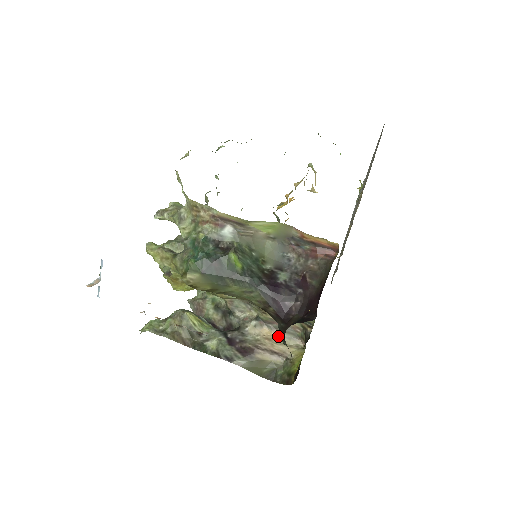
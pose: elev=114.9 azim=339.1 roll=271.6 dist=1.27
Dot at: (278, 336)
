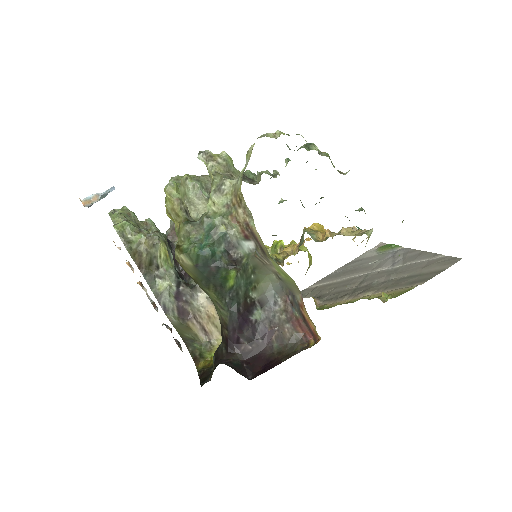
Dot at: (218, 320)
